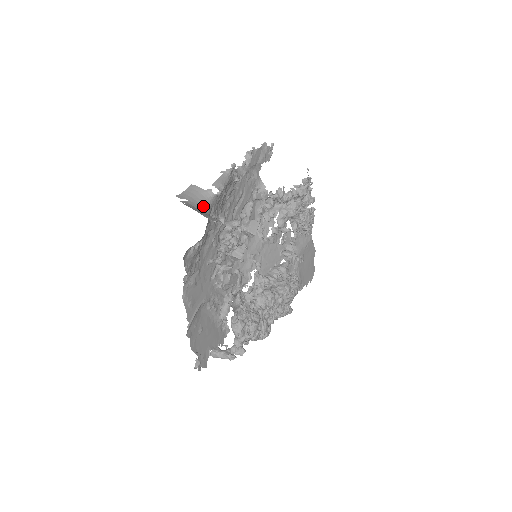
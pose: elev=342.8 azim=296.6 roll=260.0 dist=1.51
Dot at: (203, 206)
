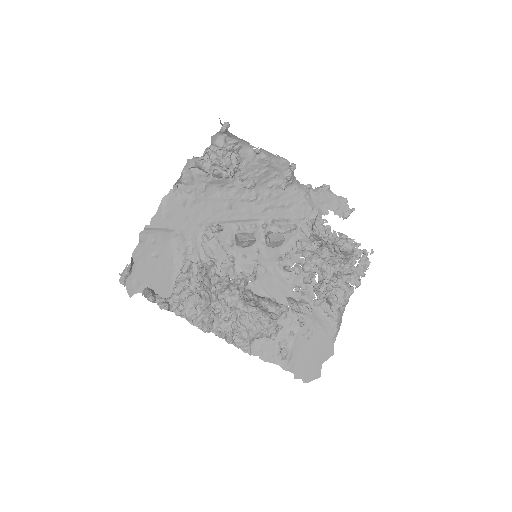
Dot at: occluded
